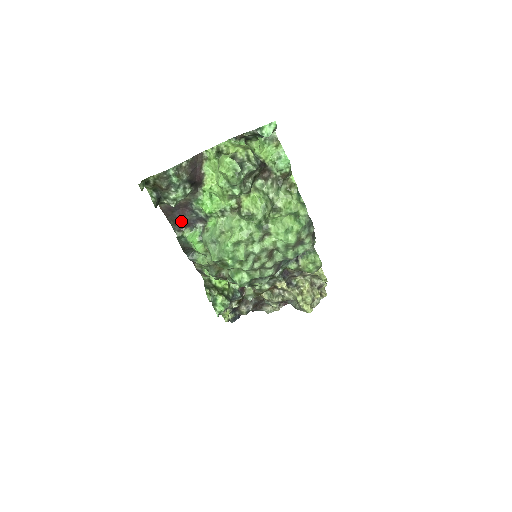
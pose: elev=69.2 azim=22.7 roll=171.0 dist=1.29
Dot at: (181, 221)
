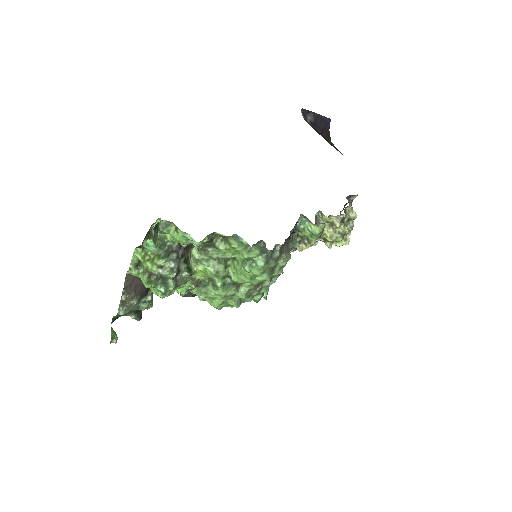
Dot at: occluded
